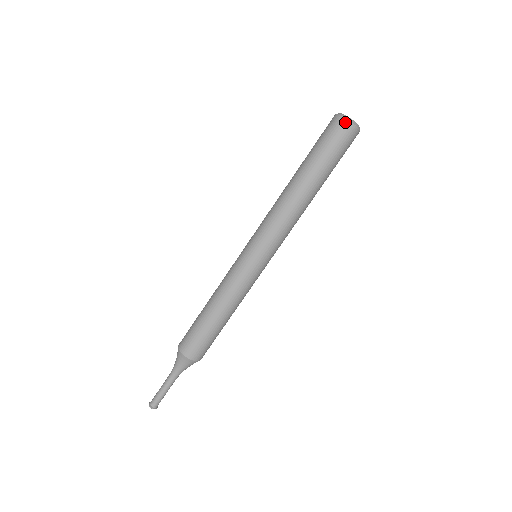
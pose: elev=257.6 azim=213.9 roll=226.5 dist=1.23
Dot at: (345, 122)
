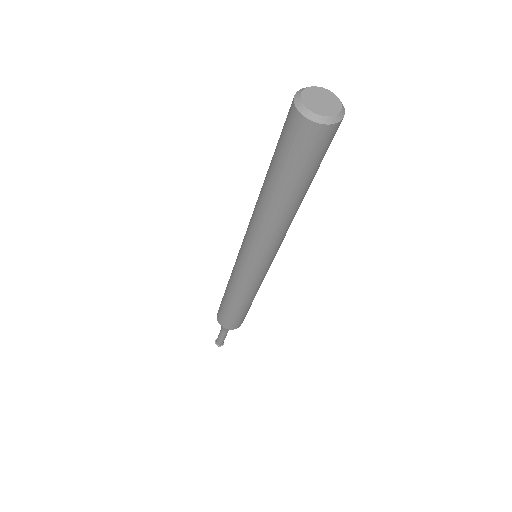
Dot at: (336, 127)
